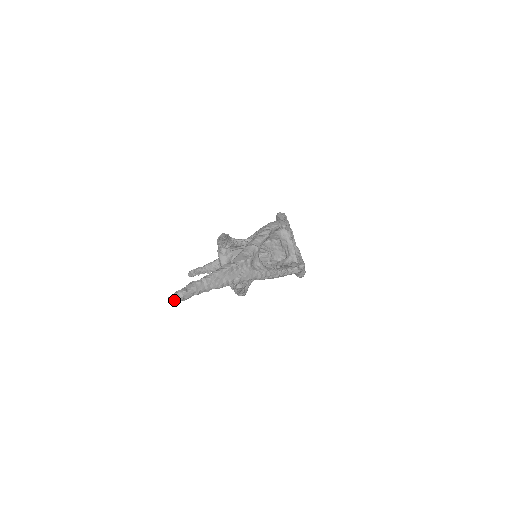
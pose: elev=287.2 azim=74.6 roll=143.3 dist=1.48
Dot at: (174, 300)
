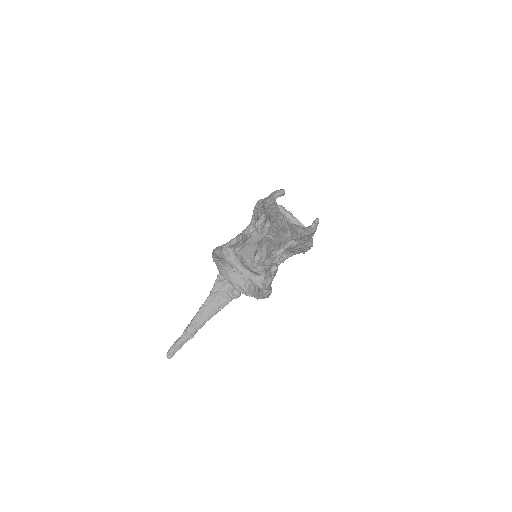
Dot at: (261, 257)
